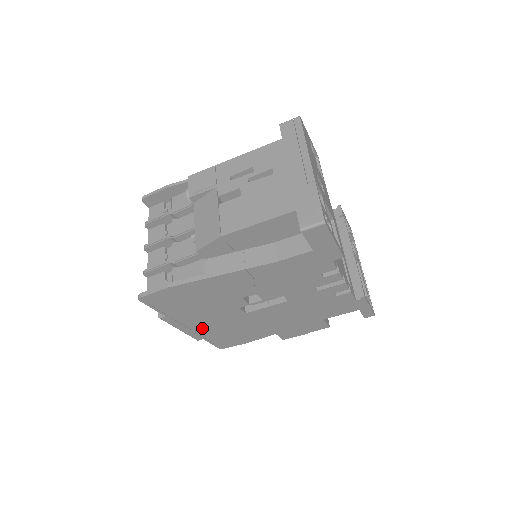
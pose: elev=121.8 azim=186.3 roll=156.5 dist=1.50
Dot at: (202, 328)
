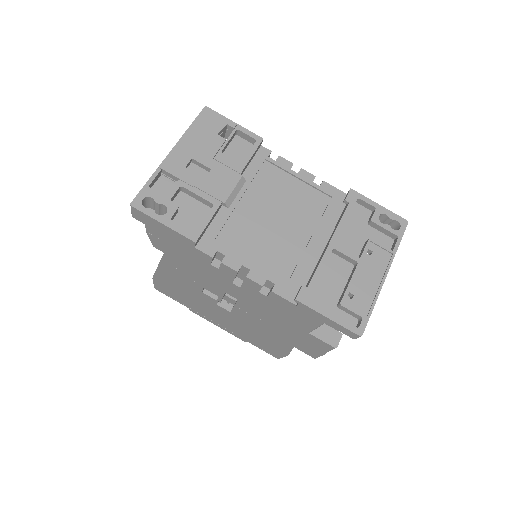
Dot at: (228, 326)
